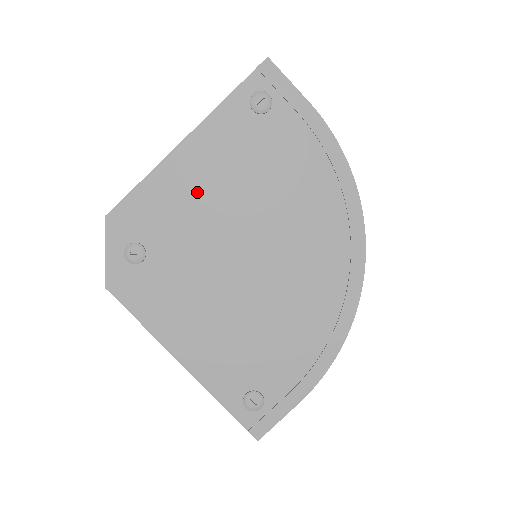
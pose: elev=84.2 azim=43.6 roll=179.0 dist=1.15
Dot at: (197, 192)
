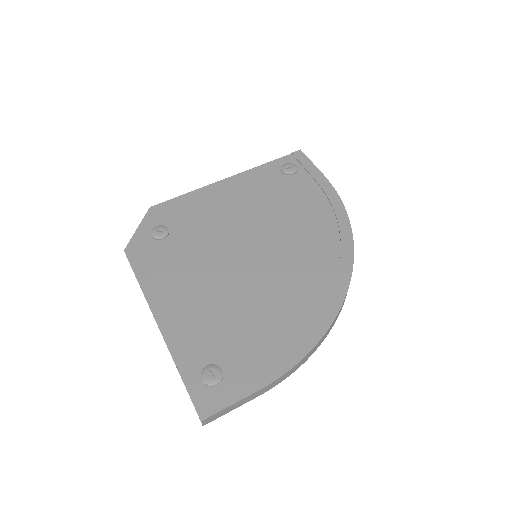
Dot at: (225, 207)
